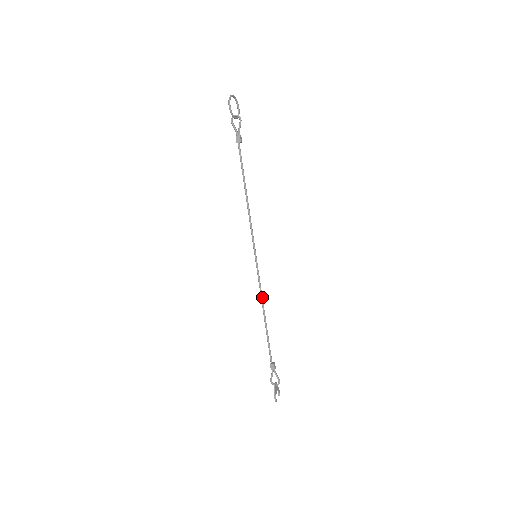
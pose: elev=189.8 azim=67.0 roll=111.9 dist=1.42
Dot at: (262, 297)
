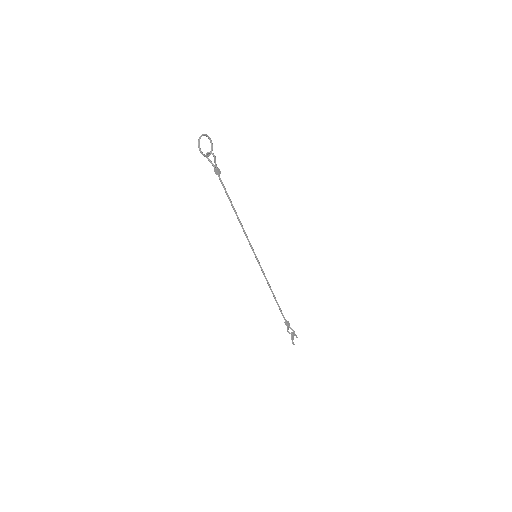
Dot at: (268, 282)
